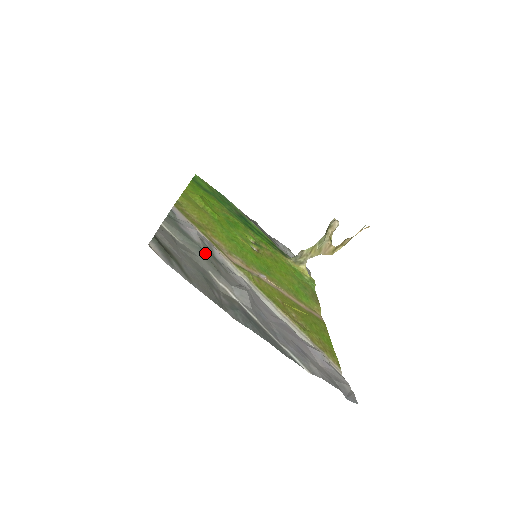
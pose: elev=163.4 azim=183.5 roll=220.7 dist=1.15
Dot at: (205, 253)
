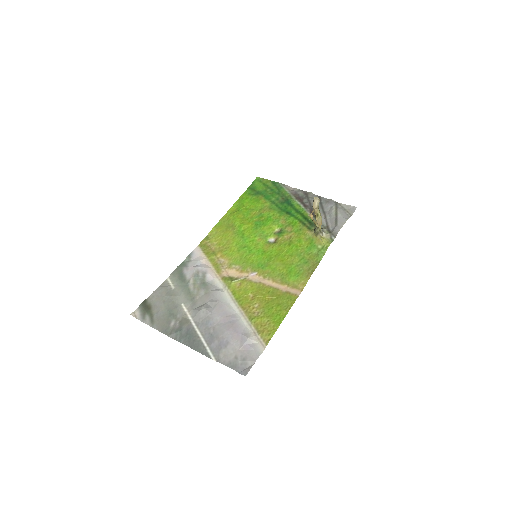
Dot at: (190, 287)
